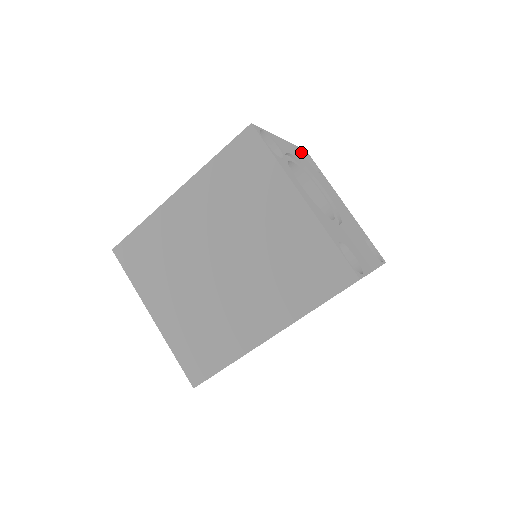
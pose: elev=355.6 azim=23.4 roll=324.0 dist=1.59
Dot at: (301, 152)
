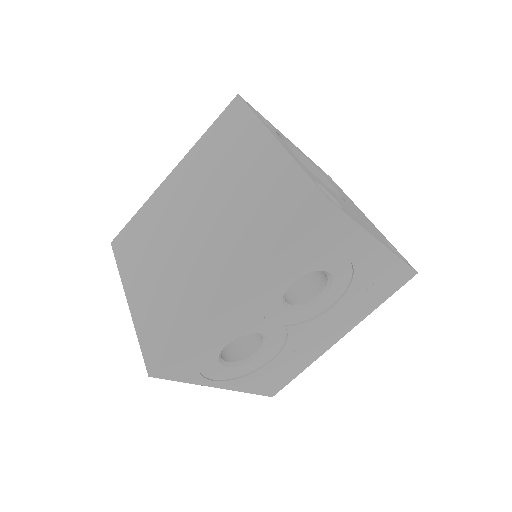
Dot at: (316, 165)
